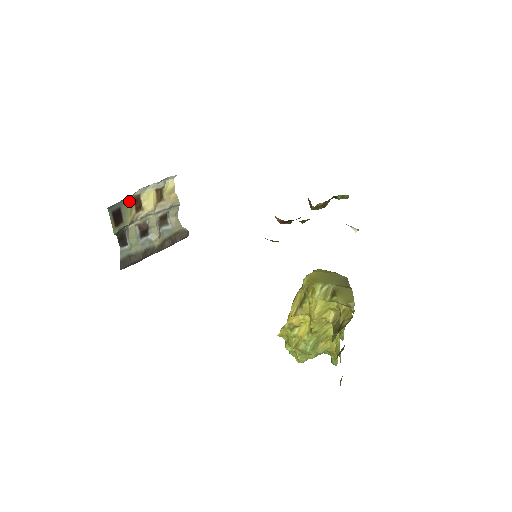
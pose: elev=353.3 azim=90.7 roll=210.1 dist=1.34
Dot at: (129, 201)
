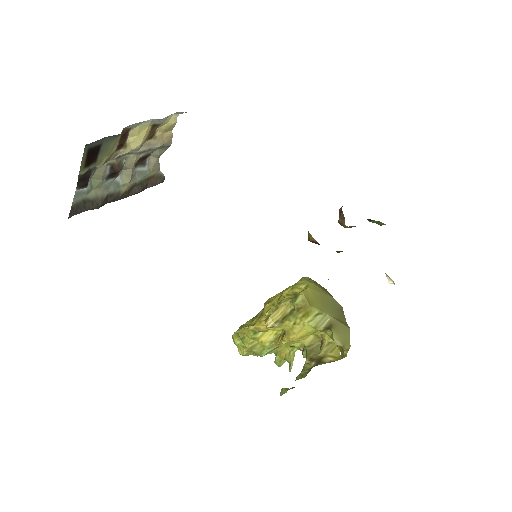
Dot at: (116, 137)
